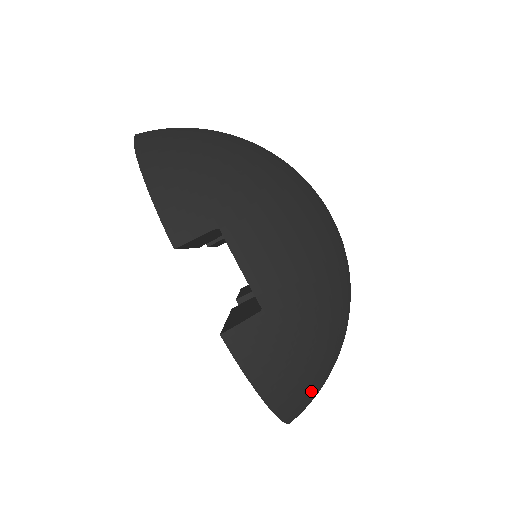
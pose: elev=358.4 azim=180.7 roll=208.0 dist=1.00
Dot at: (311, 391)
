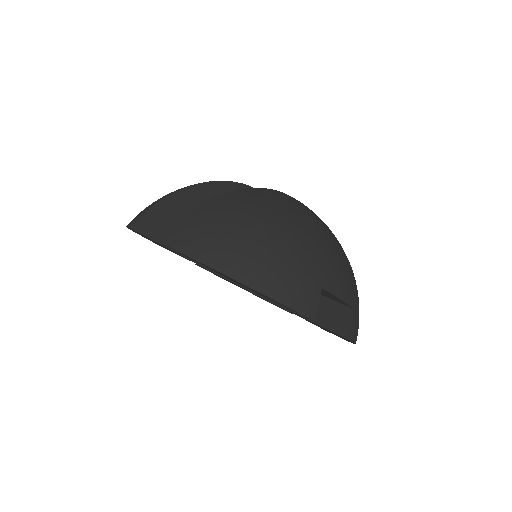
Dot at: occluded
